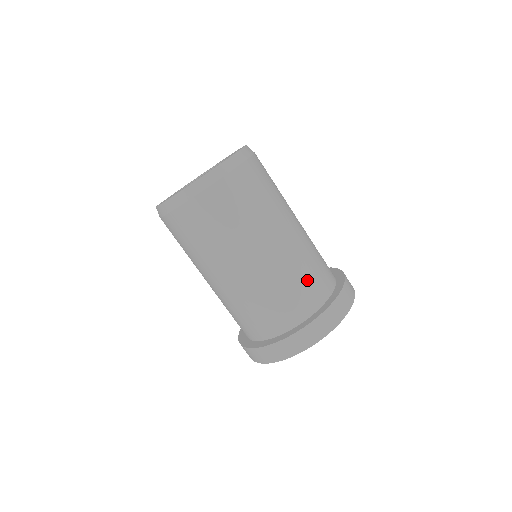
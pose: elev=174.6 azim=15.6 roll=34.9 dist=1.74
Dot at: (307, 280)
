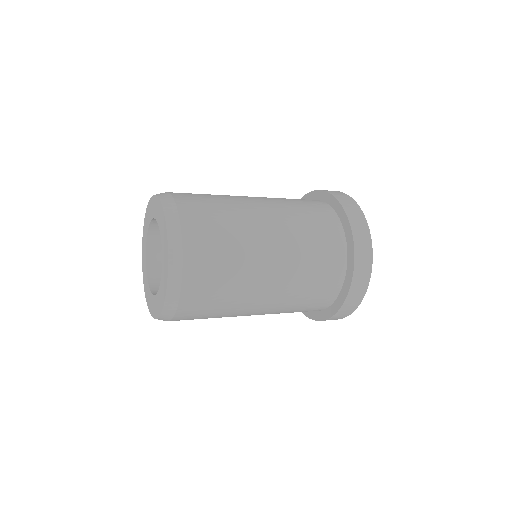
Dot at: (317, 235)
